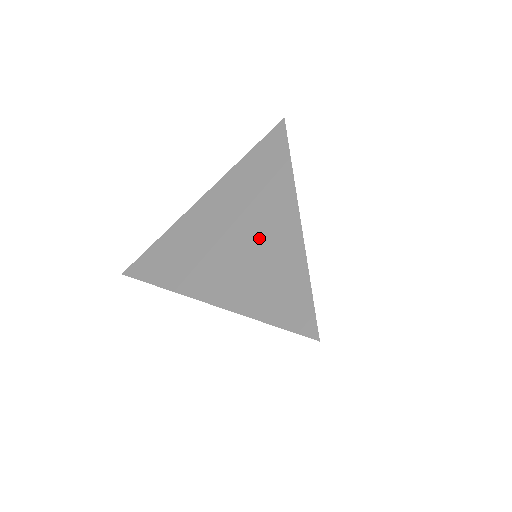
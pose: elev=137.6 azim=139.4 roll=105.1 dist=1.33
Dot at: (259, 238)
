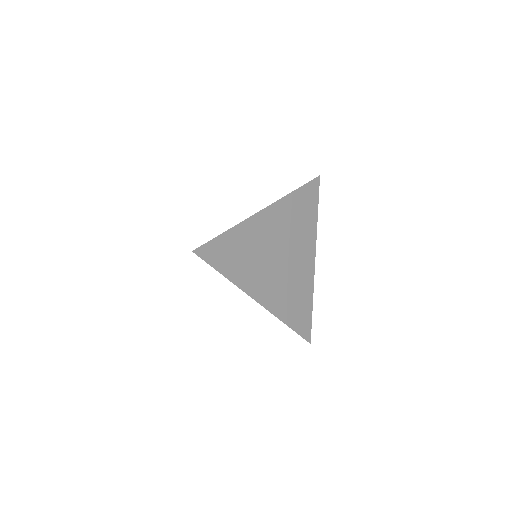
Dot at: occluded
